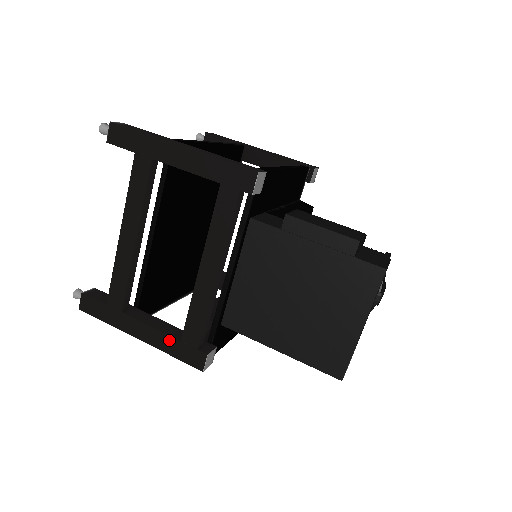
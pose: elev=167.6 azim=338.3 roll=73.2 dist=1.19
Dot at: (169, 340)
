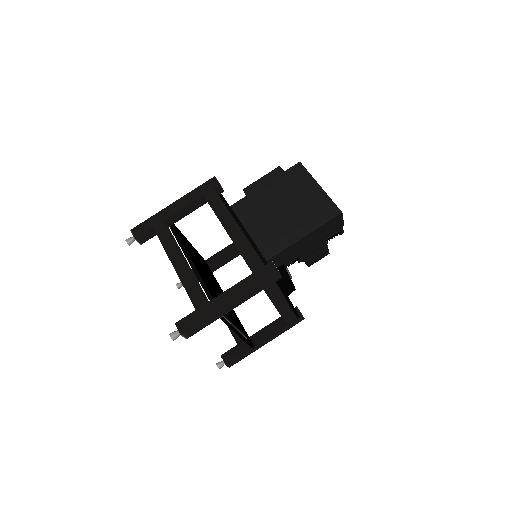
Dot at: (247, 281)
